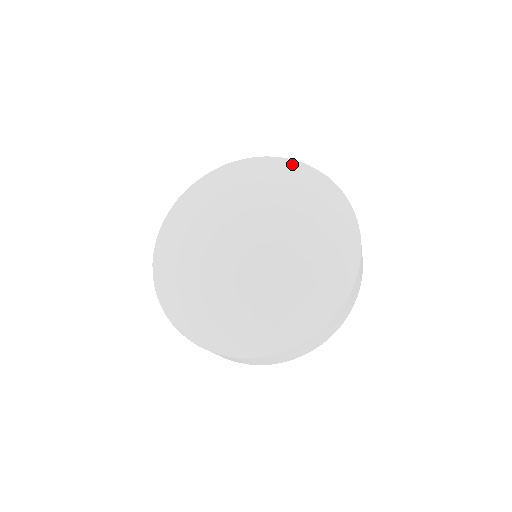
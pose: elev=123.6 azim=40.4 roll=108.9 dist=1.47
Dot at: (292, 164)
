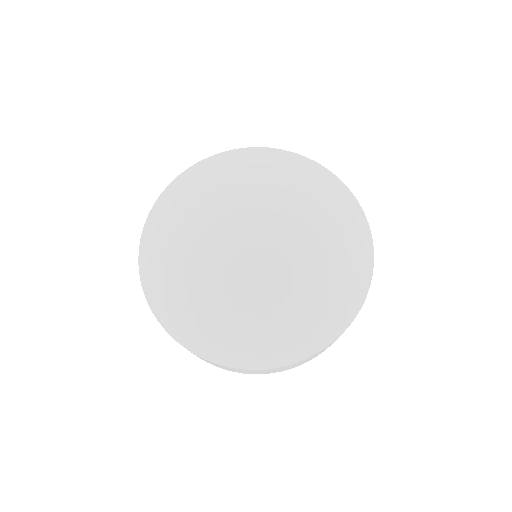
Dot at: (219, 158)
